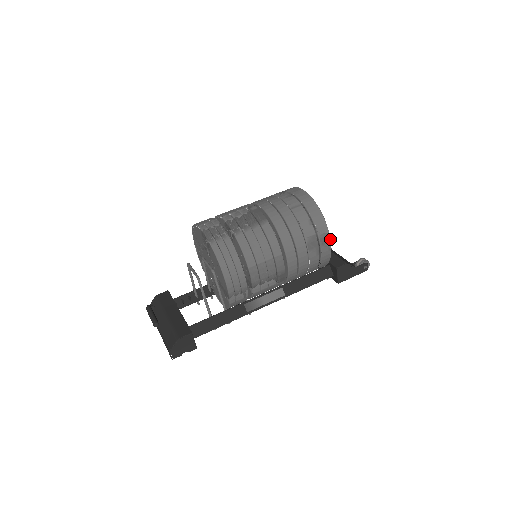
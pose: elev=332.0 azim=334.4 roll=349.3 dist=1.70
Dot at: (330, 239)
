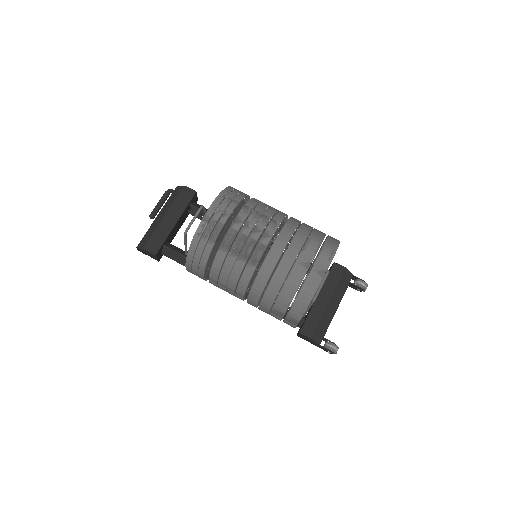
Dot at: (296, 326)
